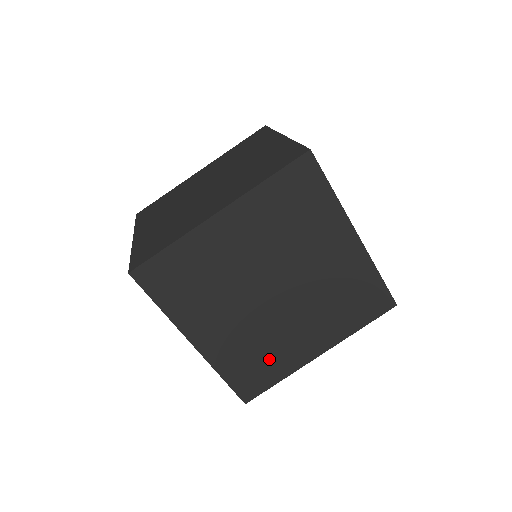
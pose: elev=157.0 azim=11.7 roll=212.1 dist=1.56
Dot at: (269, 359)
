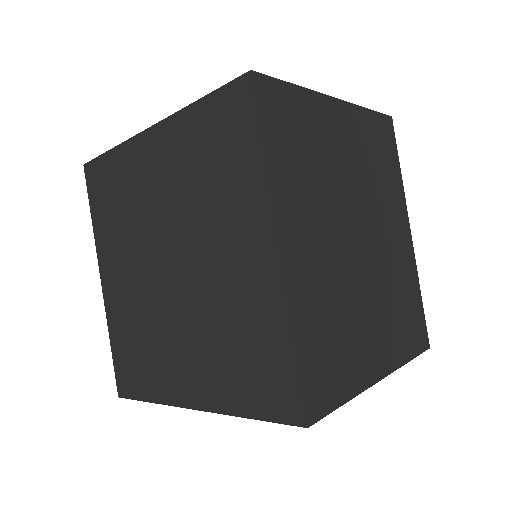
Dot at: (147, 360)
